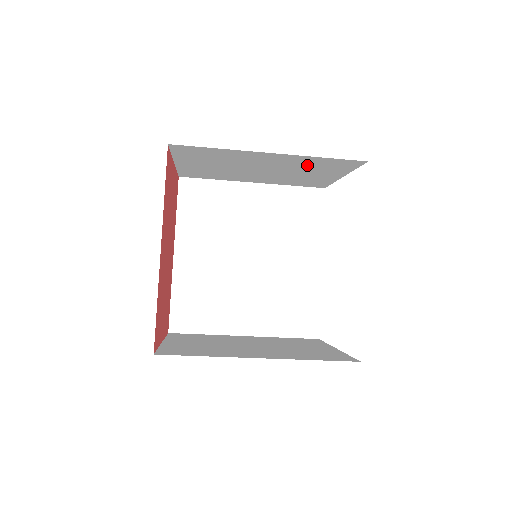
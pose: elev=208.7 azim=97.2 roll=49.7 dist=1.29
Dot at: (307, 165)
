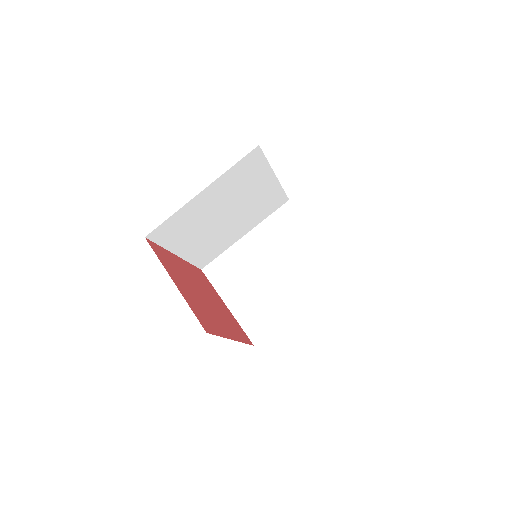
Dot at: (278, 236)
